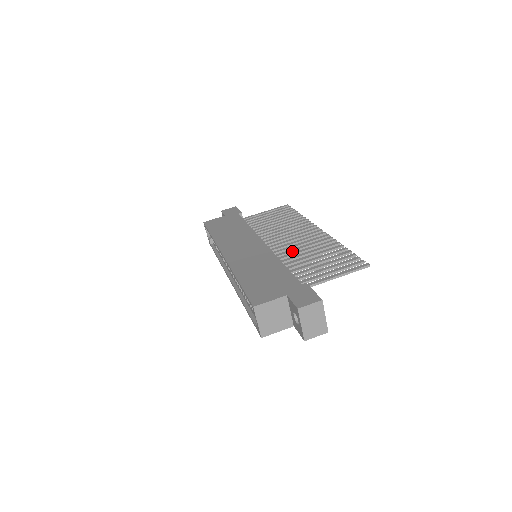
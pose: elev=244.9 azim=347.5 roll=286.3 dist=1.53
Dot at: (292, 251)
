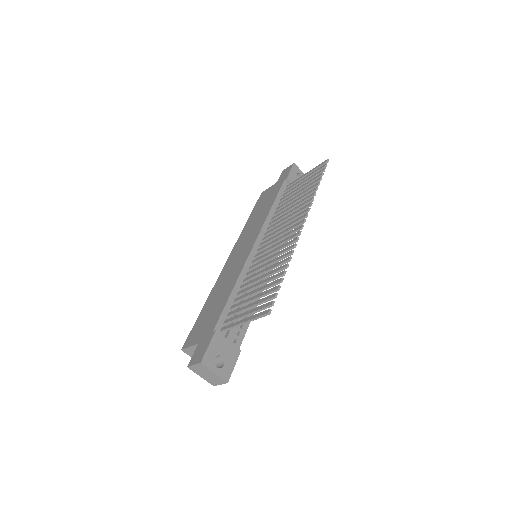
Dot at: (261, 263)
